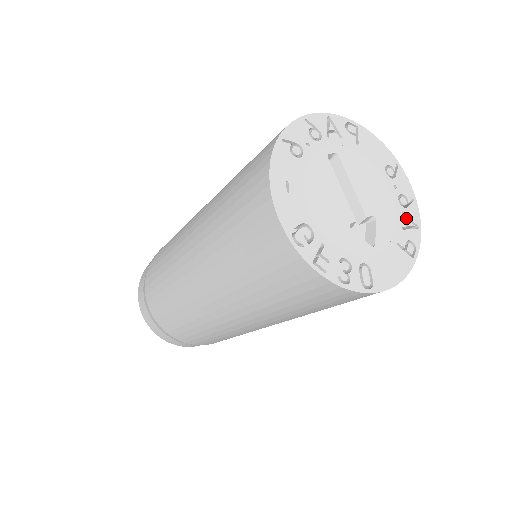
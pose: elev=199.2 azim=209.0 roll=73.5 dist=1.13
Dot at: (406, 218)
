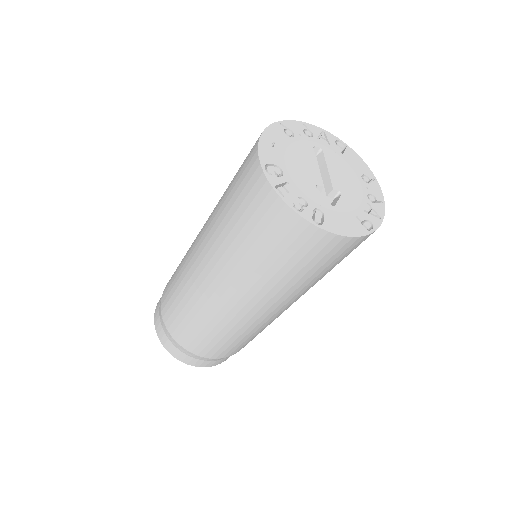
Dot at: (371, 210)
